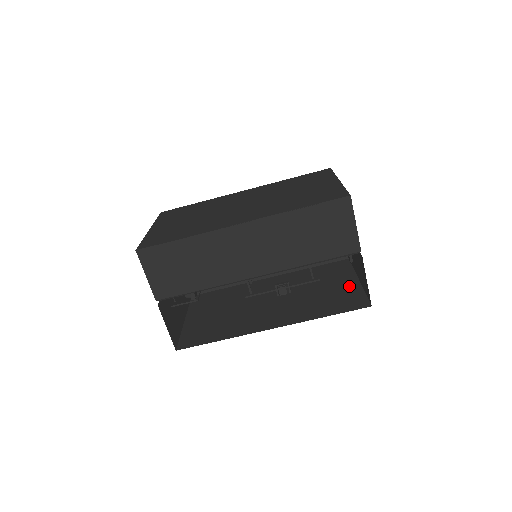
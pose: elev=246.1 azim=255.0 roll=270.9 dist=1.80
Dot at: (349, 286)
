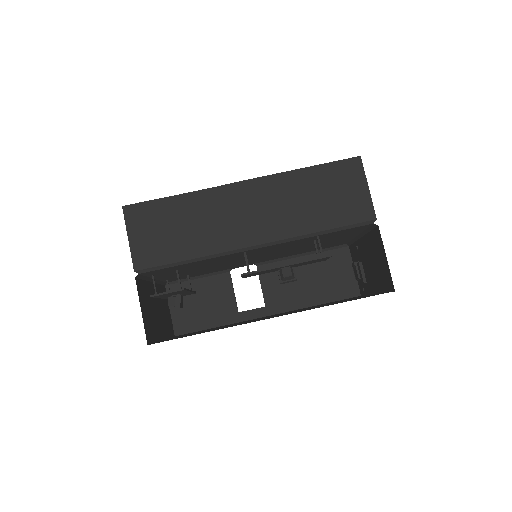
Dot at: (364, 296)
